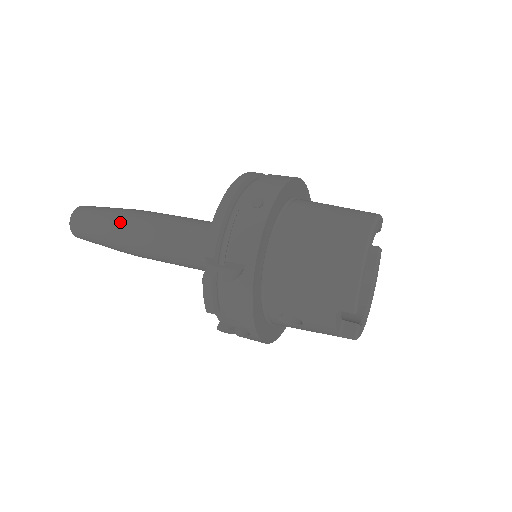
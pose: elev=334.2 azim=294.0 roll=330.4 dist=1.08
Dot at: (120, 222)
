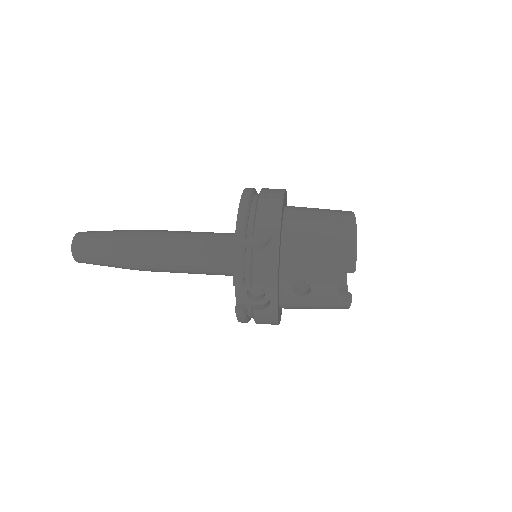
Dot at: (130, 236)
